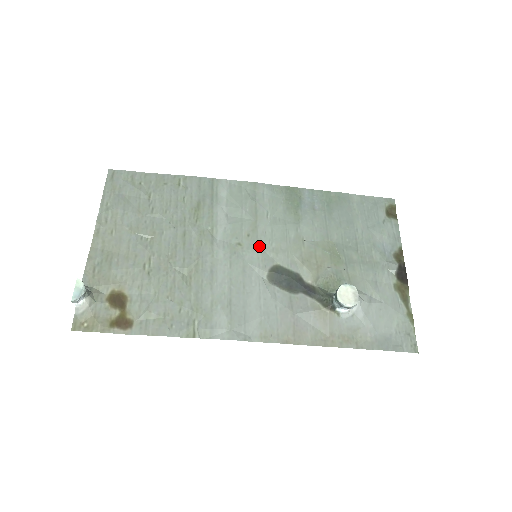
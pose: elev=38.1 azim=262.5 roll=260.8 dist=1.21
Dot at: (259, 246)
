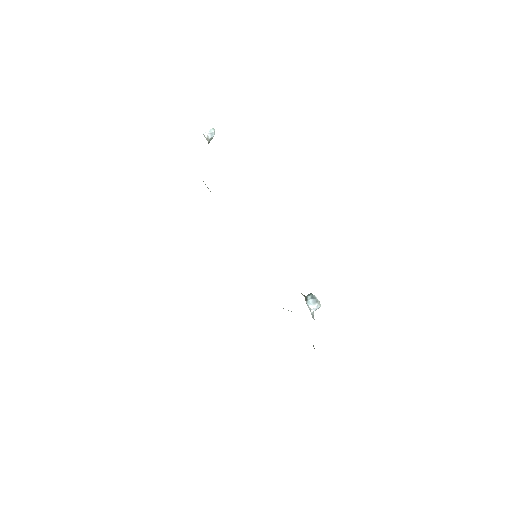
Dot at: occluded
